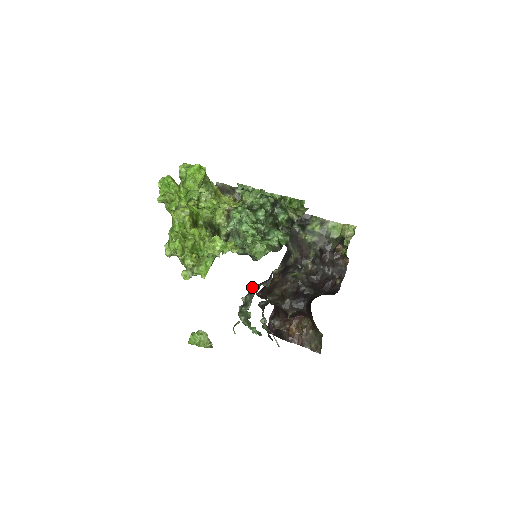
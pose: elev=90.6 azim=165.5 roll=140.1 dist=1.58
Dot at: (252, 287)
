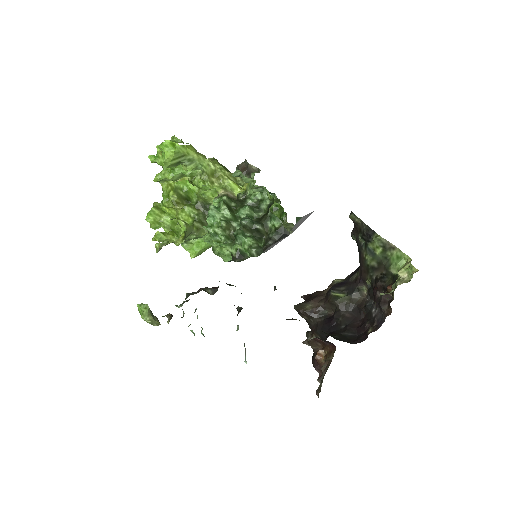
Dot at: occluded
